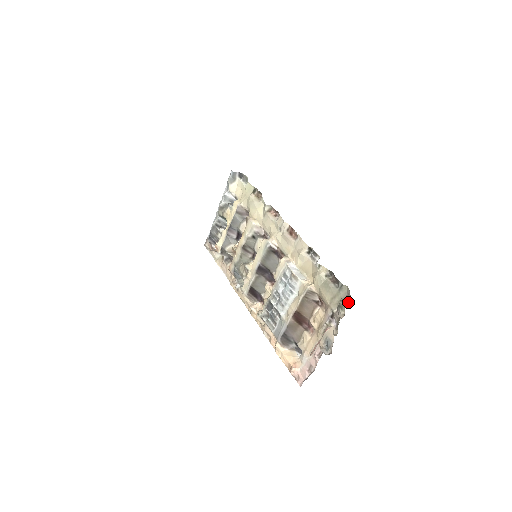
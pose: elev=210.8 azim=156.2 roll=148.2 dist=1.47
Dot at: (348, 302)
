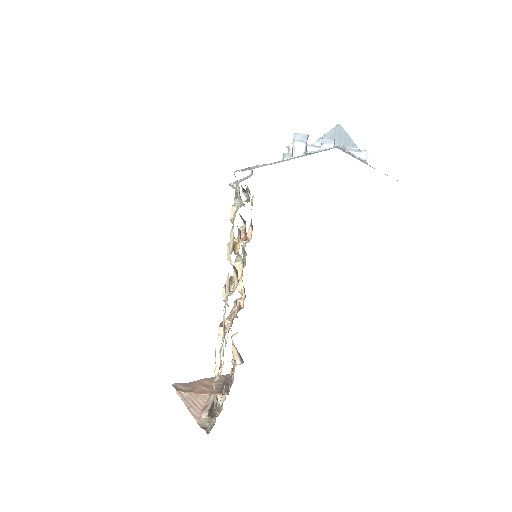
Dot at: (211, 428)
